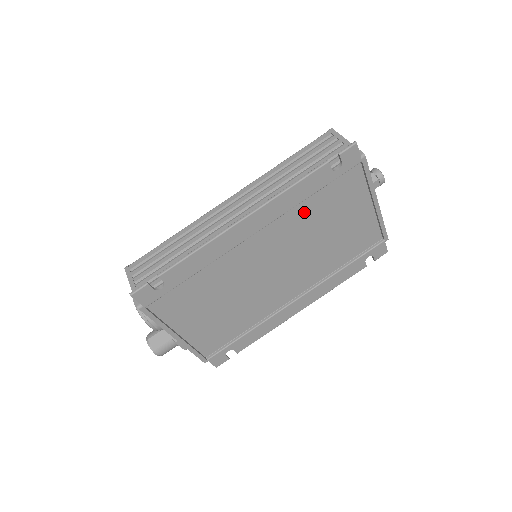
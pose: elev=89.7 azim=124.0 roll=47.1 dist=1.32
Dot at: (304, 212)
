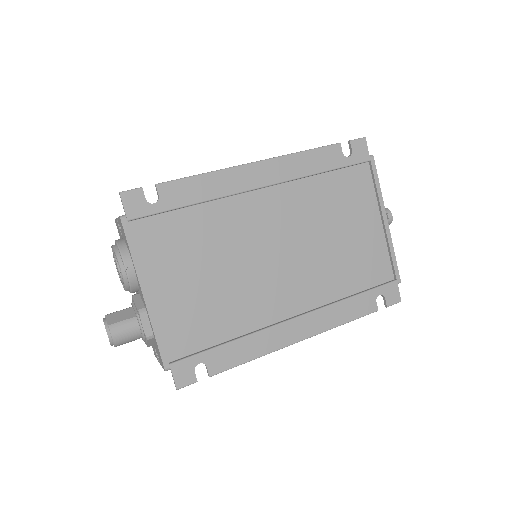
Dot at: (314, 193)
